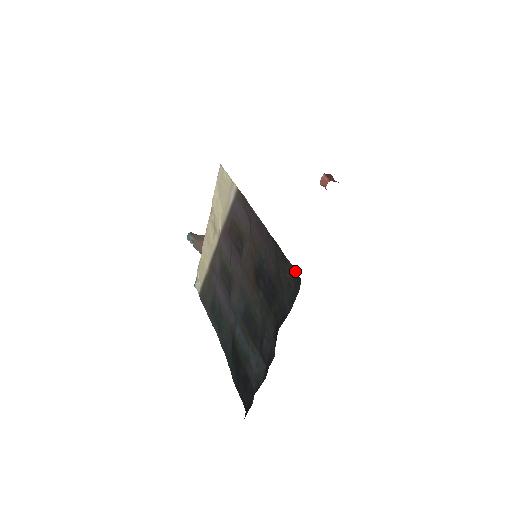
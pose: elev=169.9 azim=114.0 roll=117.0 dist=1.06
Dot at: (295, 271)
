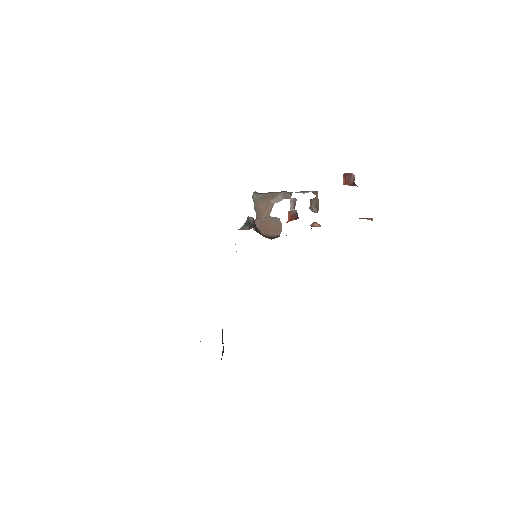
Dot at: occluded
